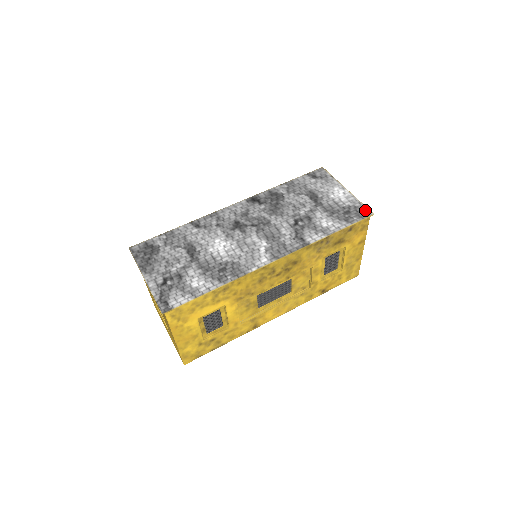
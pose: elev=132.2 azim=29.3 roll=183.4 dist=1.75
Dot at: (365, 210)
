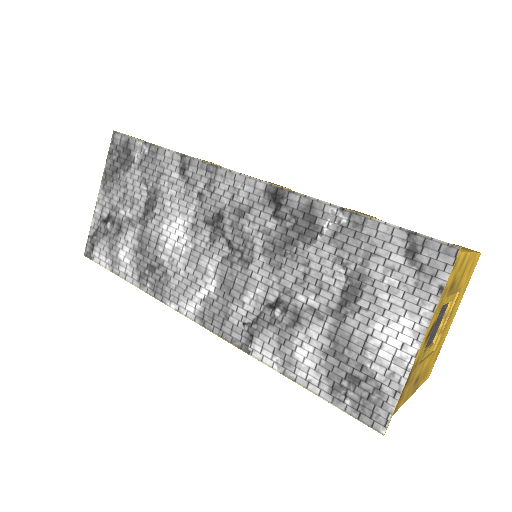
Dot at: (382, 413)
